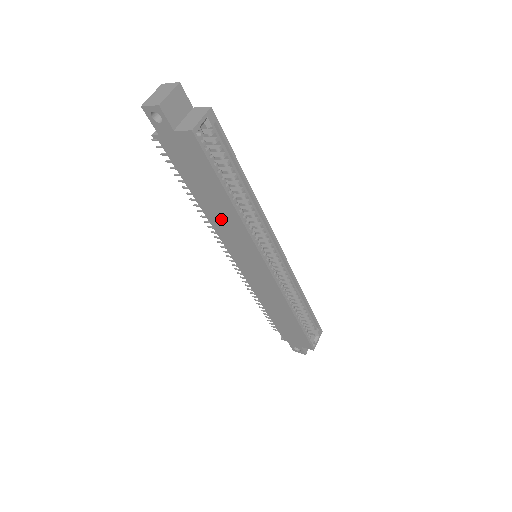
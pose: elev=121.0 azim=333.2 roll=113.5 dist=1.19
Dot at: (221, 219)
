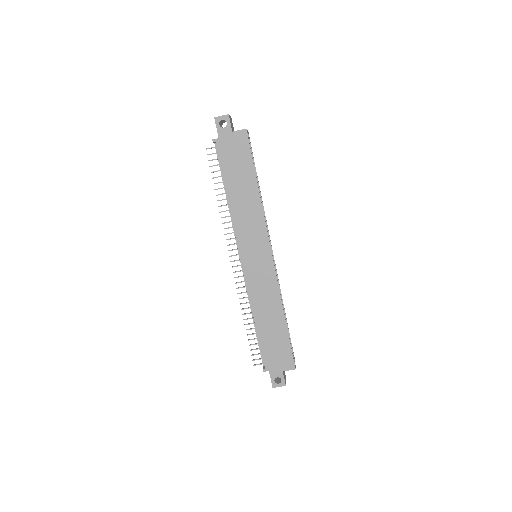
Dot at: (243, 207)
